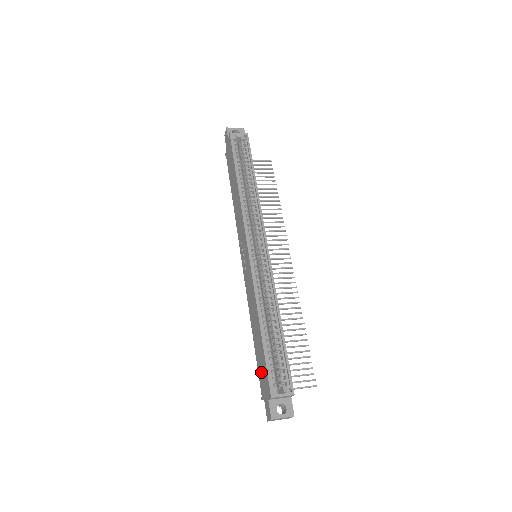
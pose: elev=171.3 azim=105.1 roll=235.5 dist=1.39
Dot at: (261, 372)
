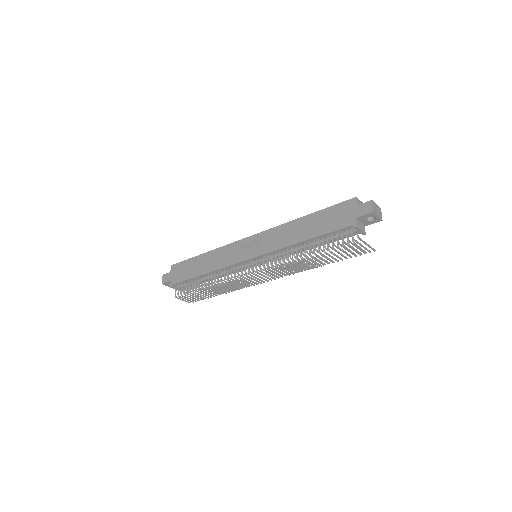
Dot at: (335, 220)
